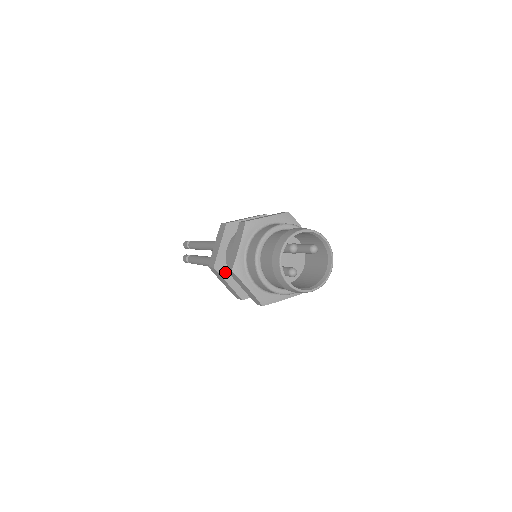
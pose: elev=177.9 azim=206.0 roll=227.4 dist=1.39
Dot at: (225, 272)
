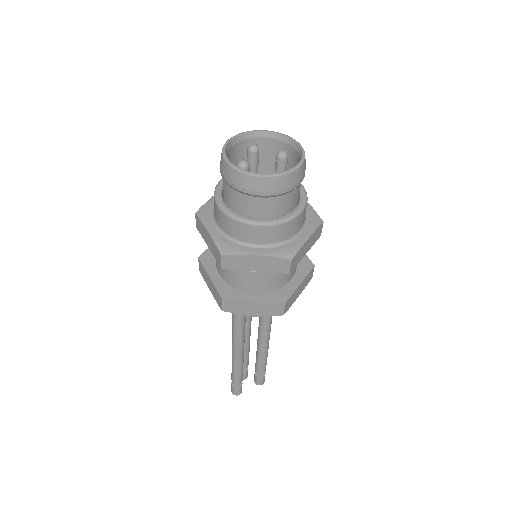
Dot at: (211, 265)
